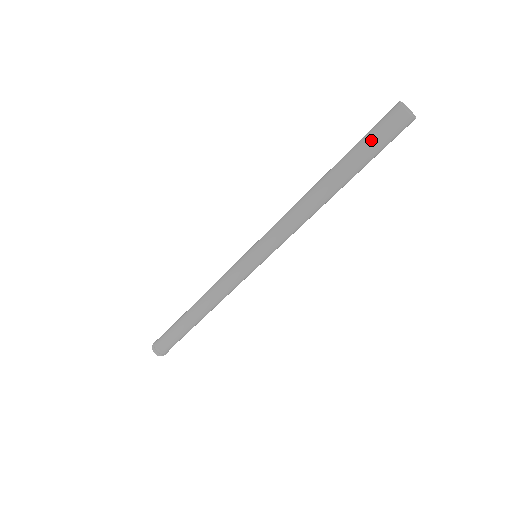
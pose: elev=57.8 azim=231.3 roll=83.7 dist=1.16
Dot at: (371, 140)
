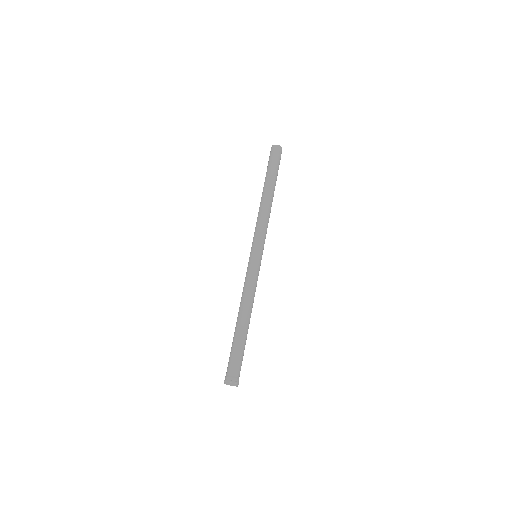
Dot at: (270, 163)
